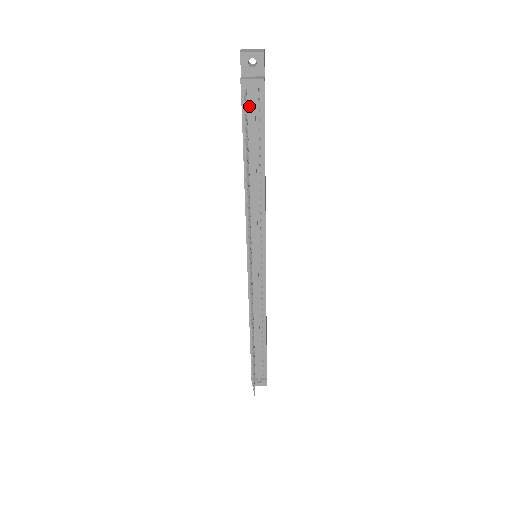
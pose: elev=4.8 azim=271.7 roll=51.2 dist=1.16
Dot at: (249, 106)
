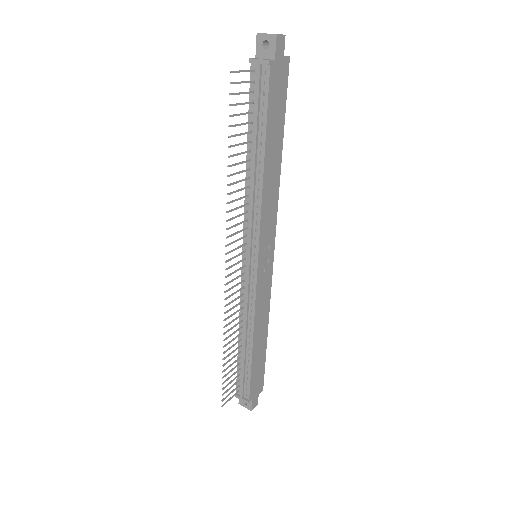
Dot at: (256, 88)
